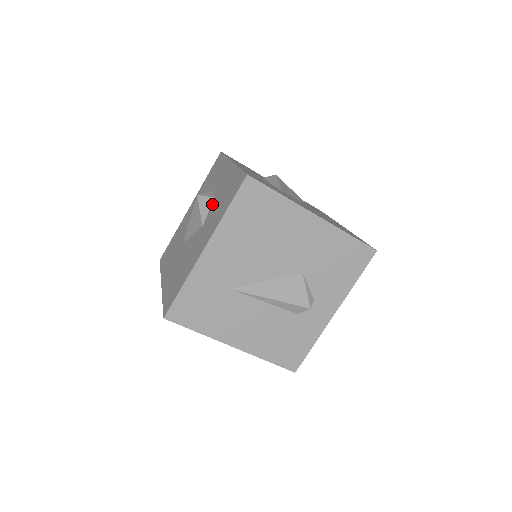
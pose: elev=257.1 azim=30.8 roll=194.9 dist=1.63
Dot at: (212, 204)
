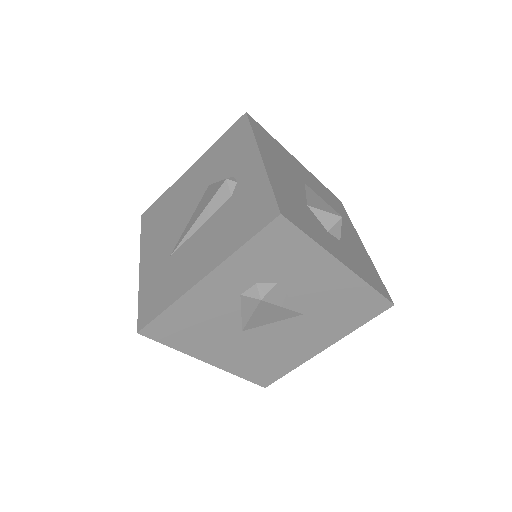
Dot at: occluded
